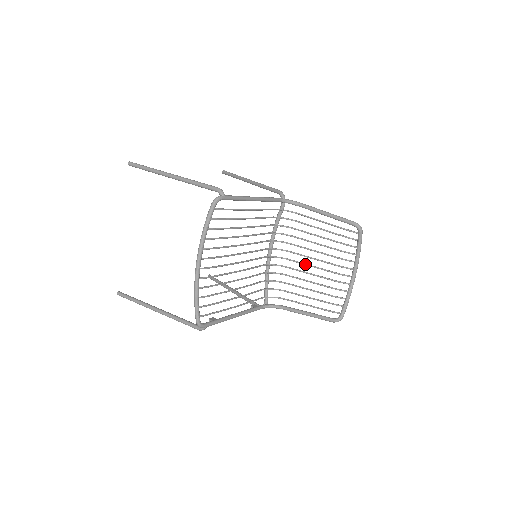
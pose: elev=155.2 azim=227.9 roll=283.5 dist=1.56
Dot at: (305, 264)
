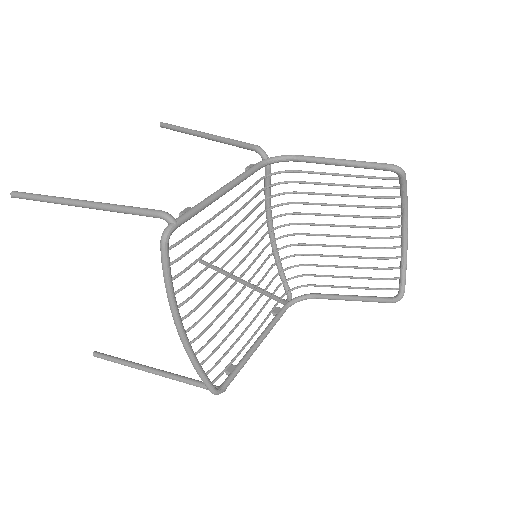
Dot at: (327, 236)
